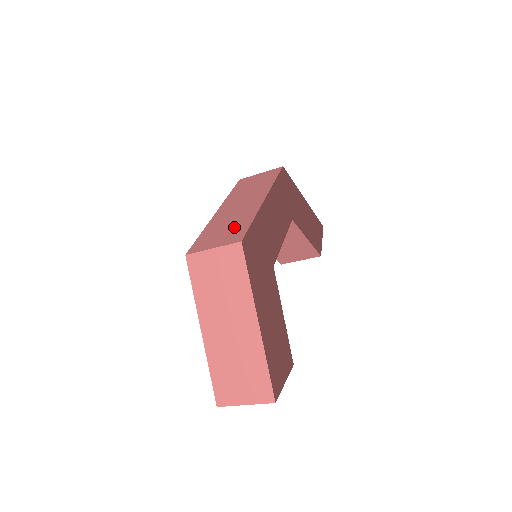
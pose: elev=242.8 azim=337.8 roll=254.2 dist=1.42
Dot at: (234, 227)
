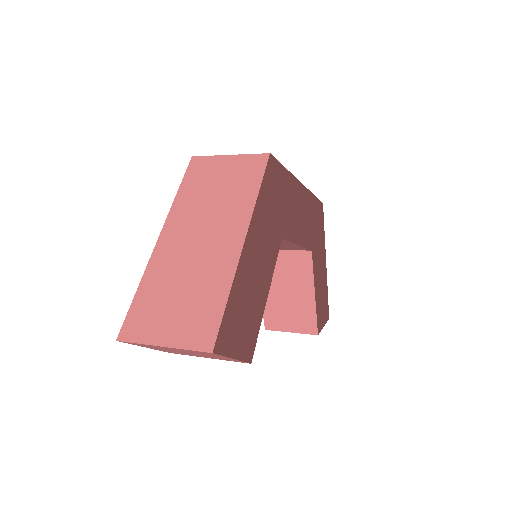
Dot at: occluded
